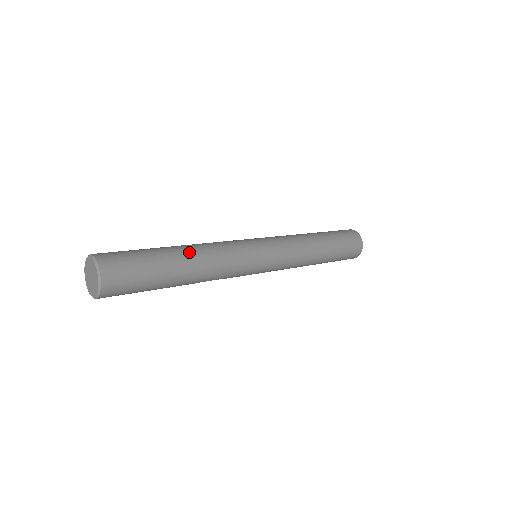
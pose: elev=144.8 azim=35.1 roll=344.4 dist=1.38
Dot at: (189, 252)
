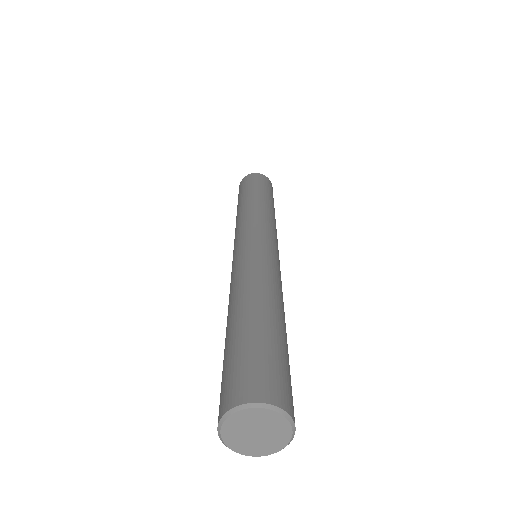
Dot at: (267, 300)
